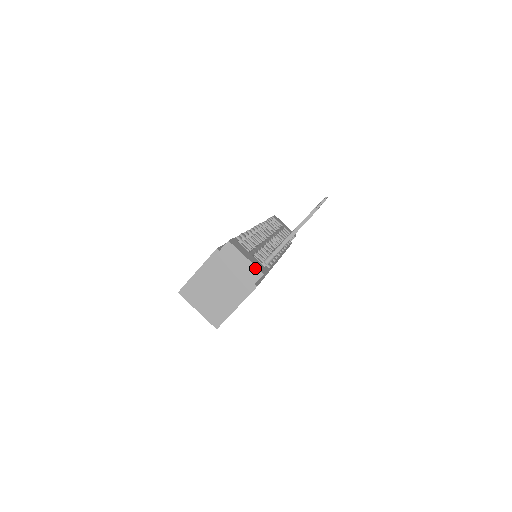
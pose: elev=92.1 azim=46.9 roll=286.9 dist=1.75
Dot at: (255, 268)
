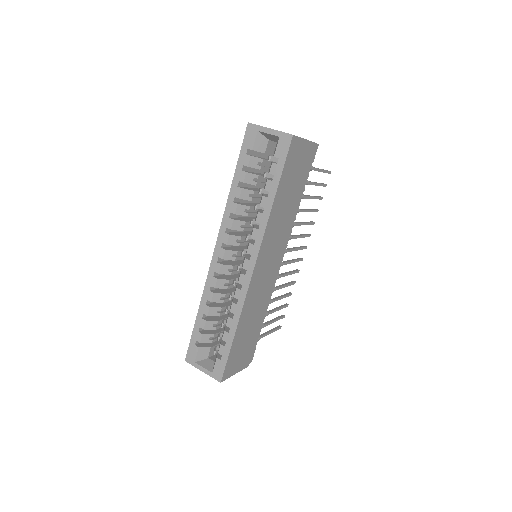
Dot at: occluded
